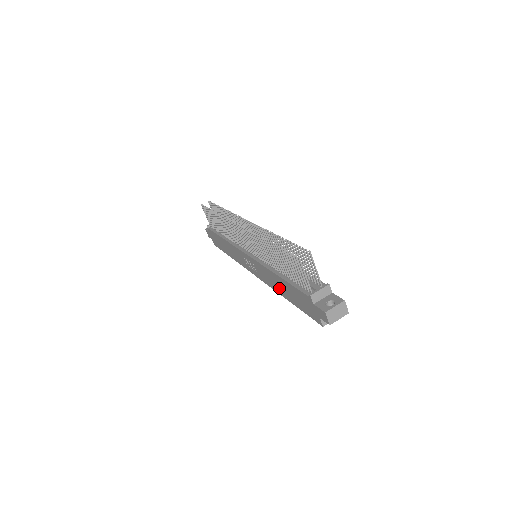
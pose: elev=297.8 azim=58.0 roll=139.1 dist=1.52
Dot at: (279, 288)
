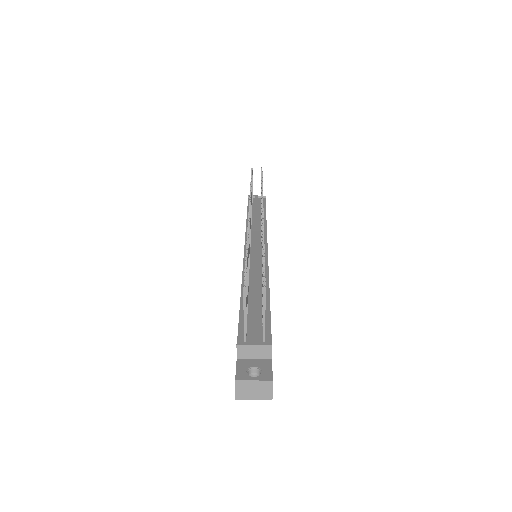
Dot at: occluded
